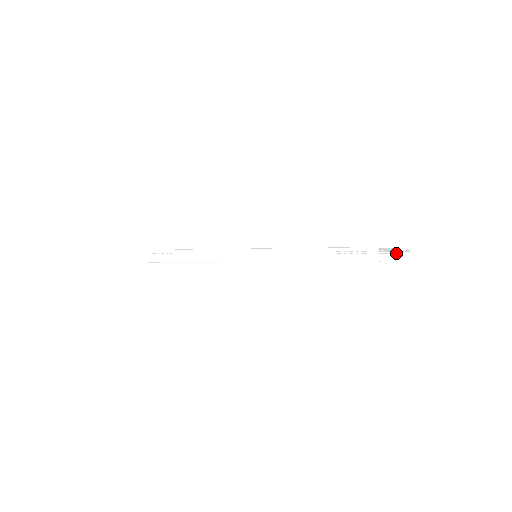
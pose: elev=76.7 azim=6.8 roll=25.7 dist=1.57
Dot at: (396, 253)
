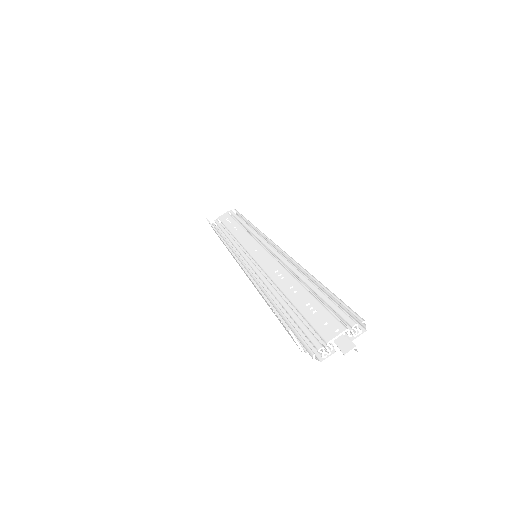
Dot at: (348, 335)
